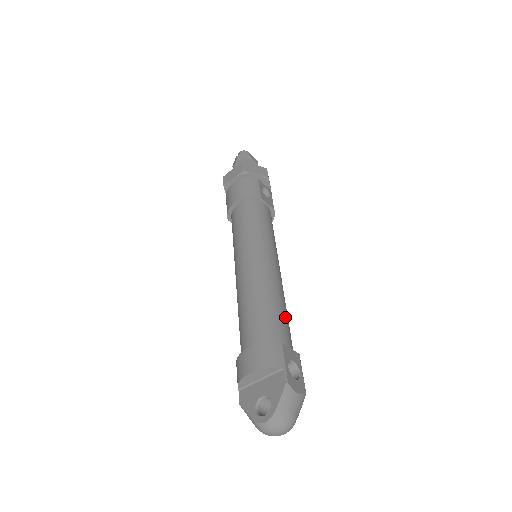
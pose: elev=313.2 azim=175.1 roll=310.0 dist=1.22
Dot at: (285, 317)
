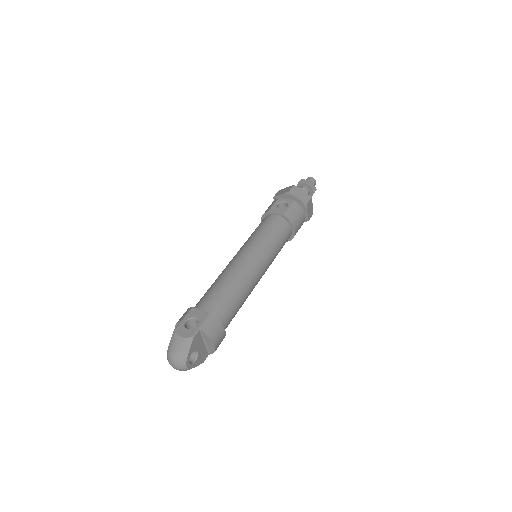
Dot at: (219, 291)
